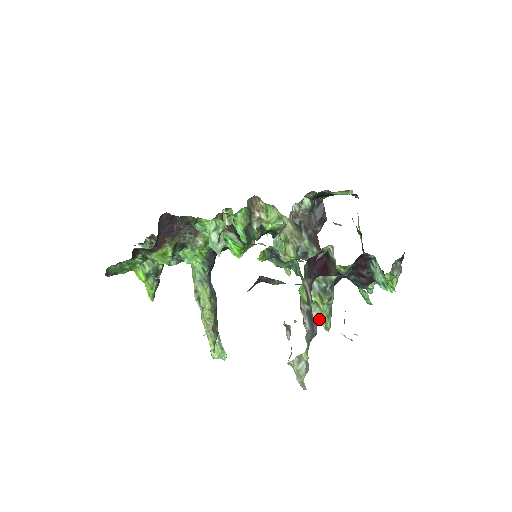
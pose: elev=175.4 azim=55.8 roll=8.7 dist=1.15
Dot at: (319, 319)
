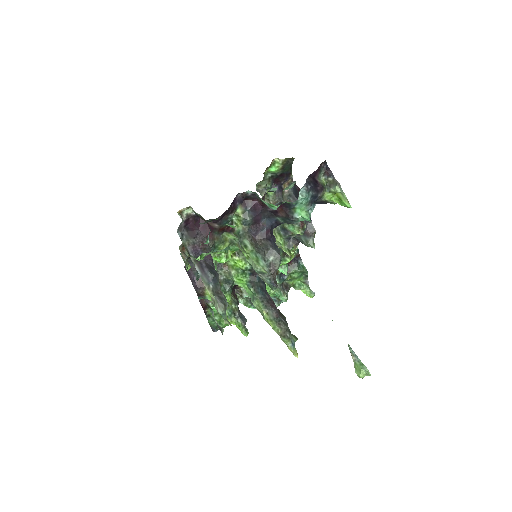
Dot at: (259, 268)
